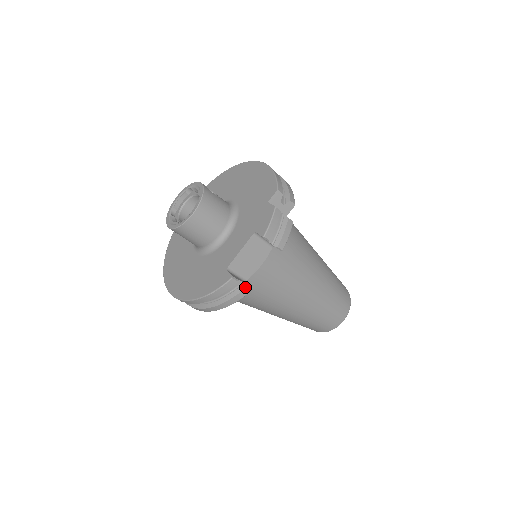
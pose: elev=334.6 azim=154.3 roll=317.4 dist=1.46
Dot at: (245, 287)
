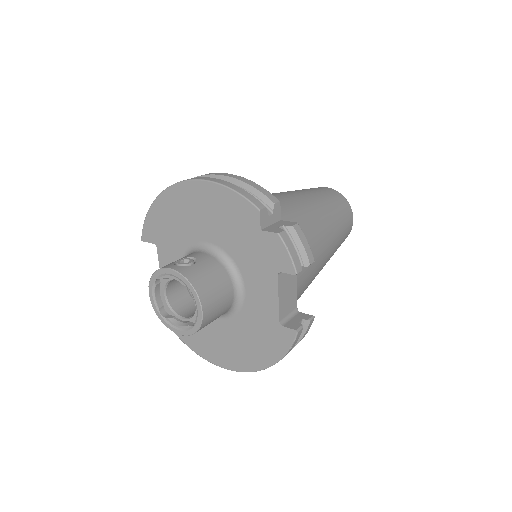
Dot at: (309, 322)
